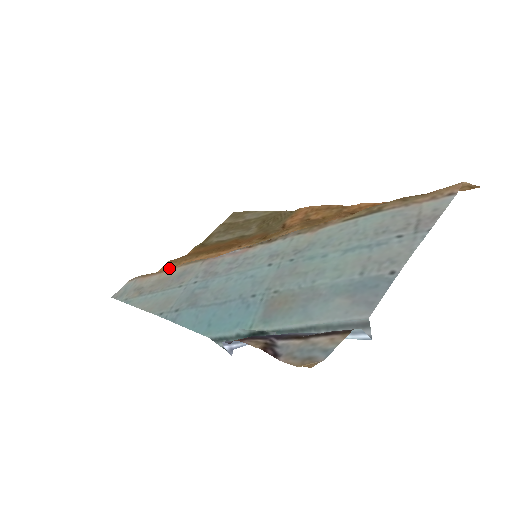
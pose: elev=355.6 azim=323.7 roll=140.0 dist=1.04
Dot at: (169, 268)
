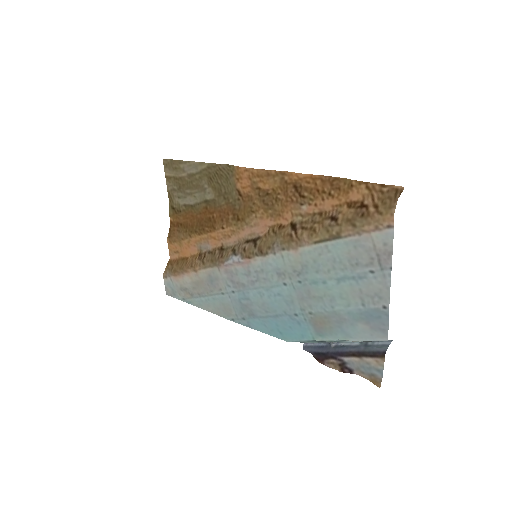
Dot at: (176, 249)
